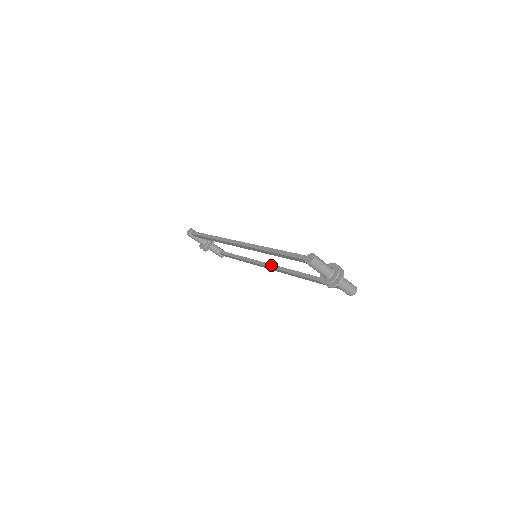
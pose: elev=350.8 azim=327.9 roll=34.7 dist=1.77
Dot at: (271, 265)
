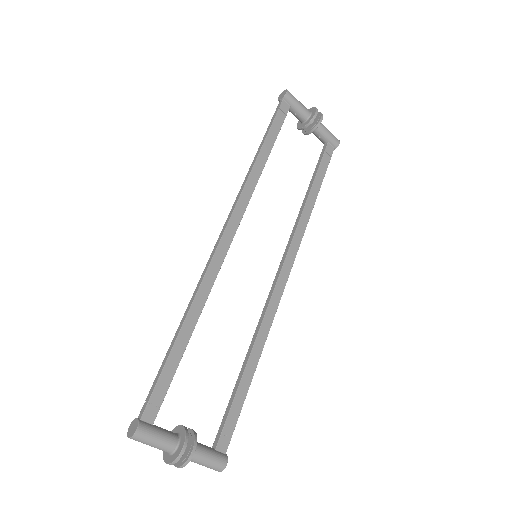
Dot at: (277, 276)
